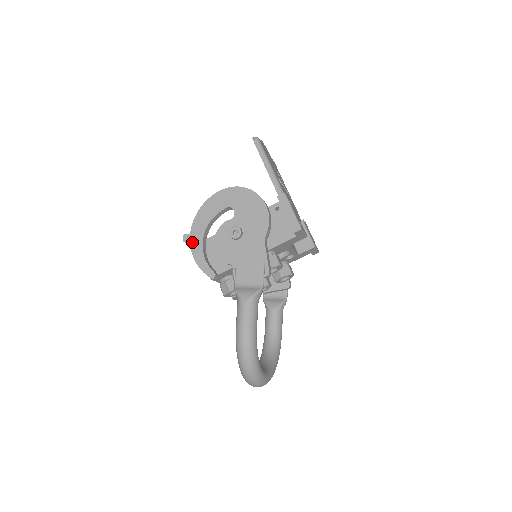
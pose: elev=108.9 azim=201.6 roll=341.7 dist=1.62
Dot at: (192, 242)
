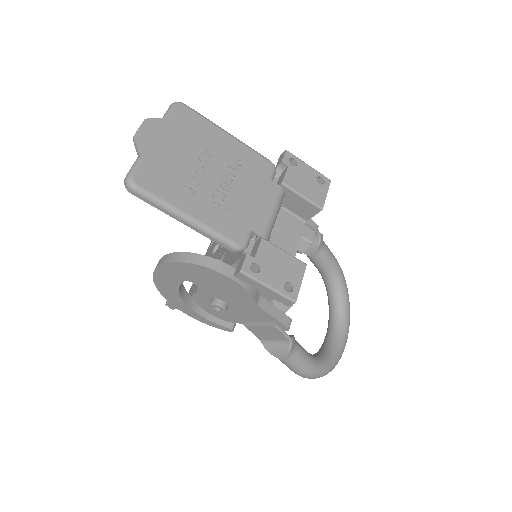
Dot at: (180, 310)
